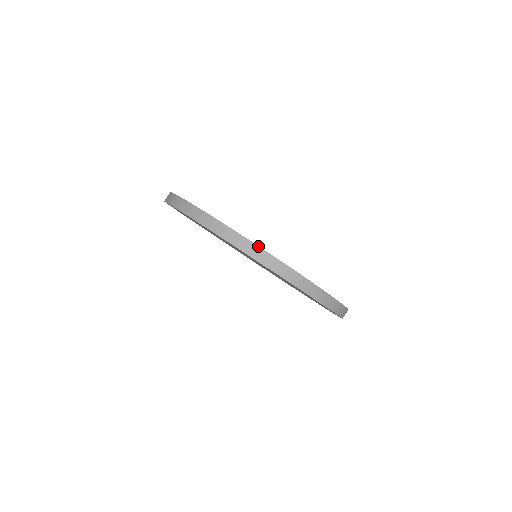
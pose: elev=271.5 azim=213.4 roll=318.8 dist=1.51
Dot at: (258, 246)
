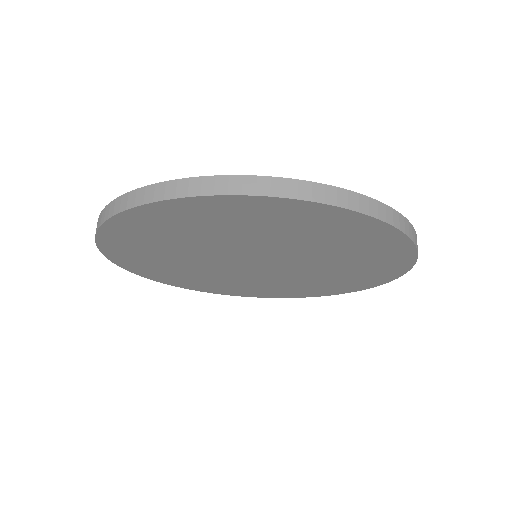
Dot at: (329, 185)
